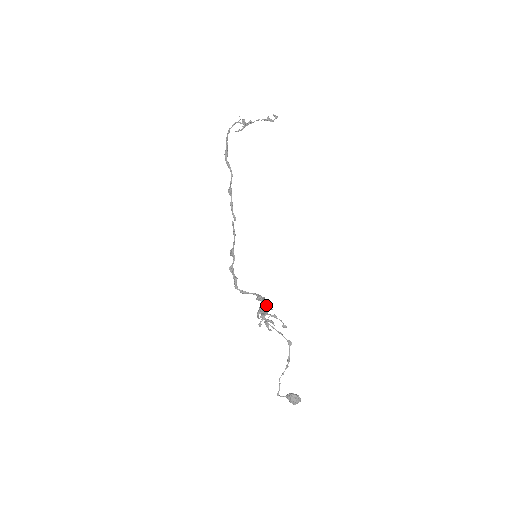
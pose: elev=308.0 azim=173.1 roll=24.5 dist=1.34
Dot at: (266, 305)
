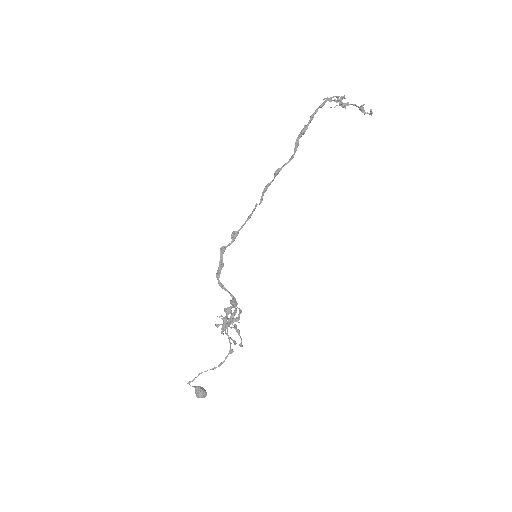
Dot at: occluded
